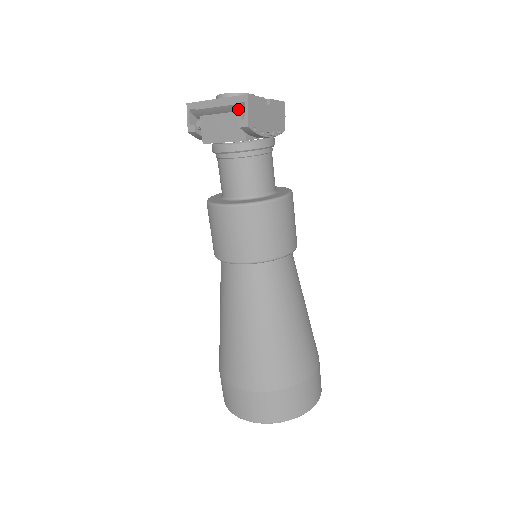
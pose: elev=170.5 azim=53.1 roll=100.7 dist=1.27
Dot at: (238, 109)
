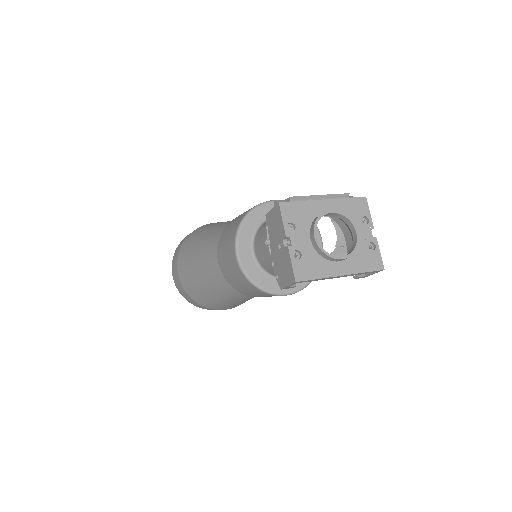
Dot at: occluded
